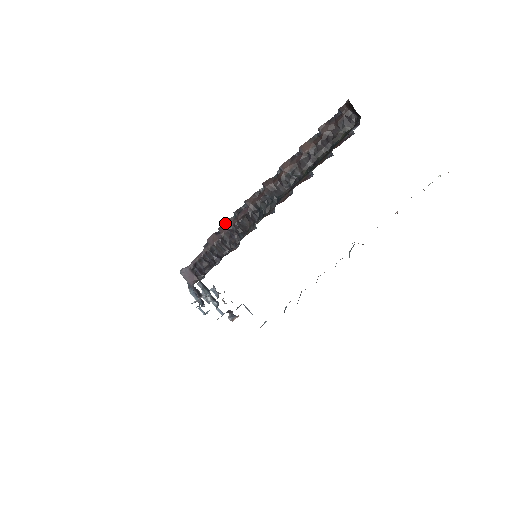
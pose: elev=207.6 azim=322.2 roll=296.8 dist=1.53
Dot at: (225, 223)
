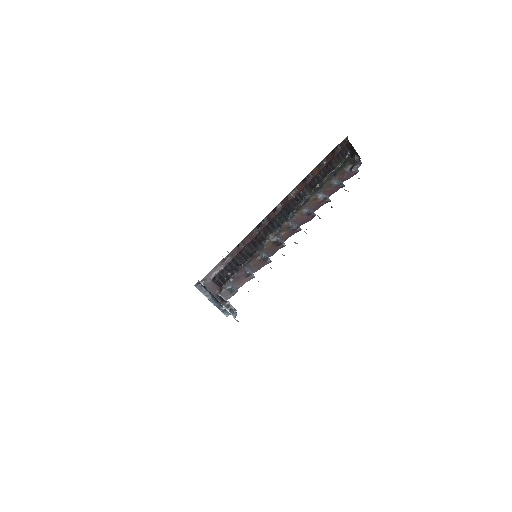
Dot at: (247, 236)
